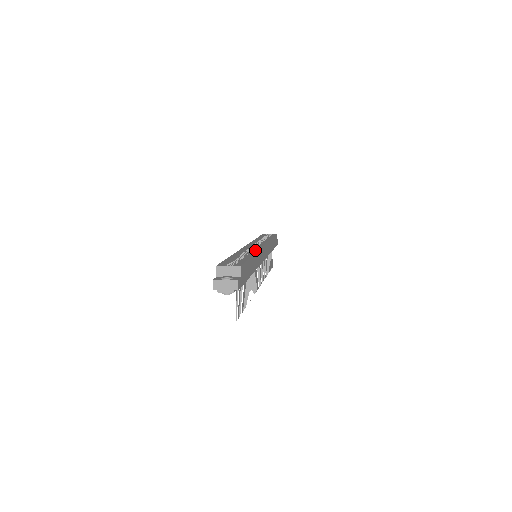
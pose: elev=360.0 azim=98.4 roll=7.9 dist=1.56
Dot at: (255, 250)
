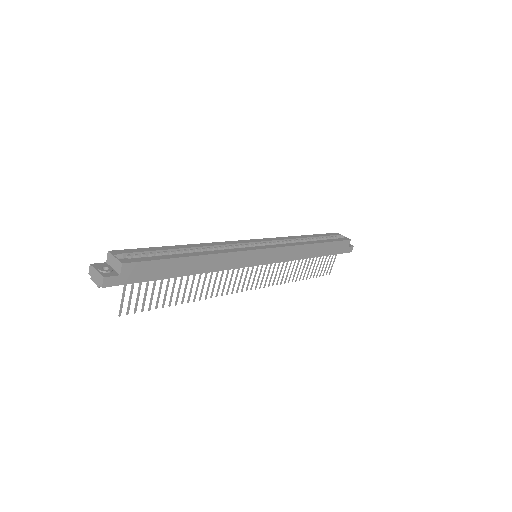
Dot at: (227, 250)
